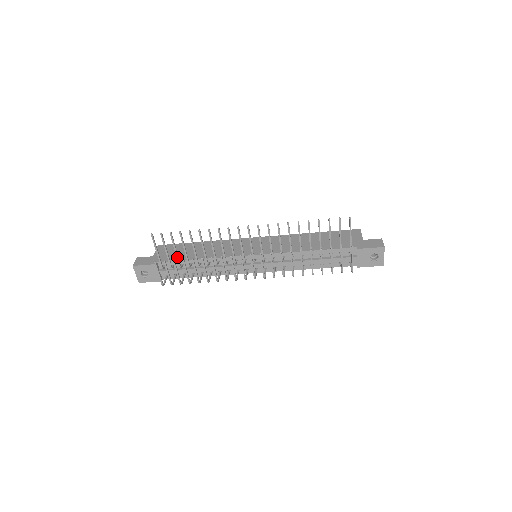
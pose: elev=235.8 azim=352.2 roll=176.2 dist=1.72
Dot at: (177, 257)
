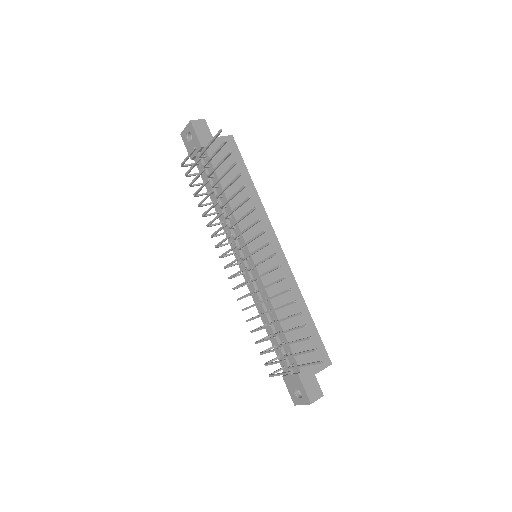
Dot at: (214, 169)
